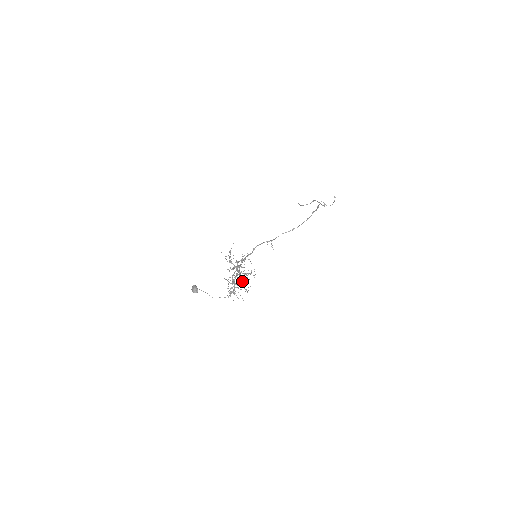
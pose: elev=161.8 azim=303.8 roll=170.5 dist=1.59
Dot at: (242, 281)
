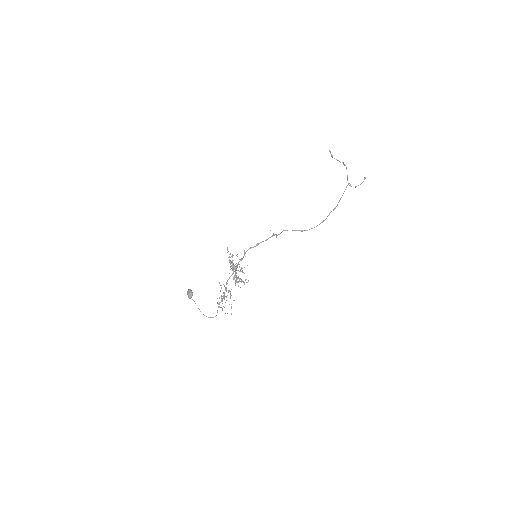
Dot at: (235, 277)
